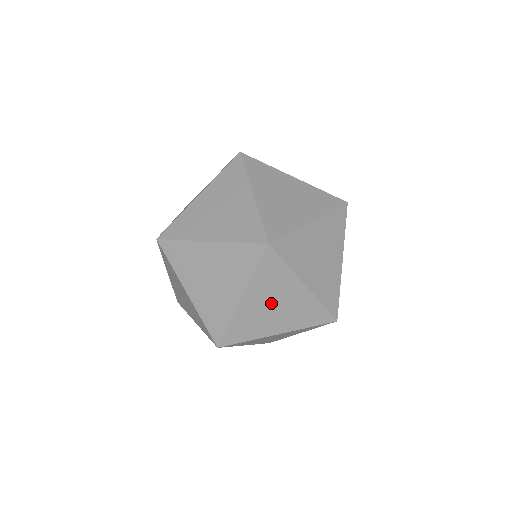
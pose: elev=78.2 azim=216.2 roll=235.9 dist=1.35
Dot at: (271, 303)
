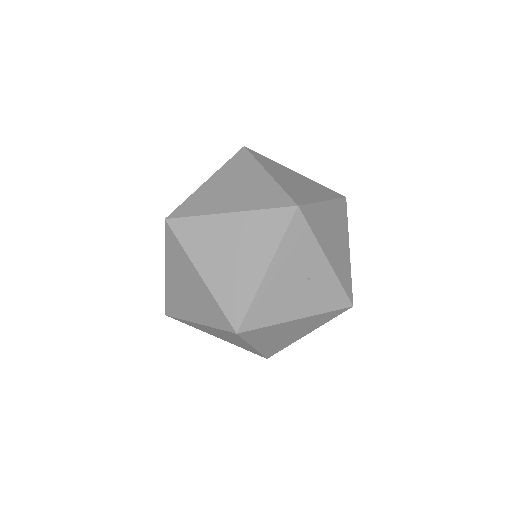
Dot at: (290, 179)
